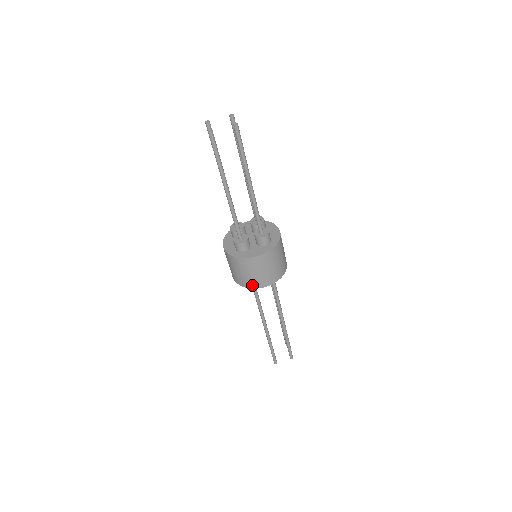
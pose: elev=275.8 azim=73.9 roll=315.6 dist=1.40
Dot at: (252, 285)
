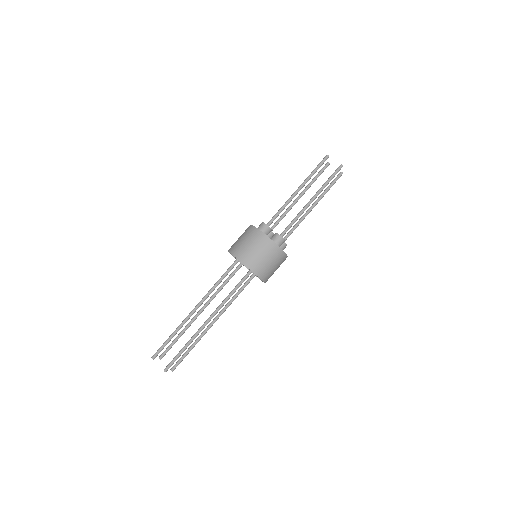
Dot at: (237, 253)
